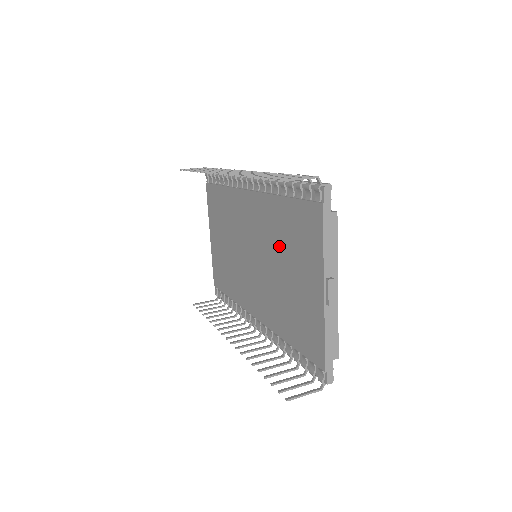
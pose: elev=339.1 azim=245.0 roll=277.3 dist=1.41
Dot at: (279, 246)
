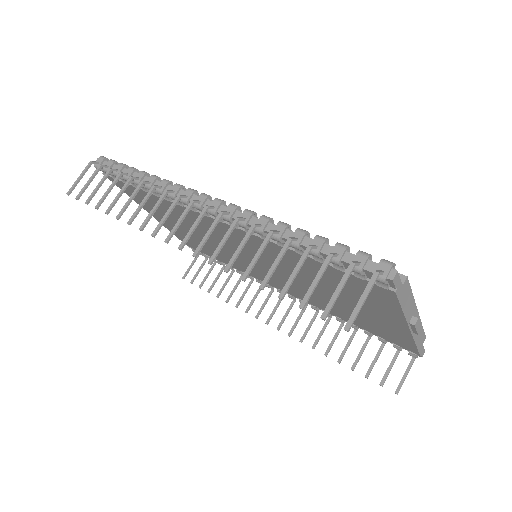
Dot at: (308, 277)
